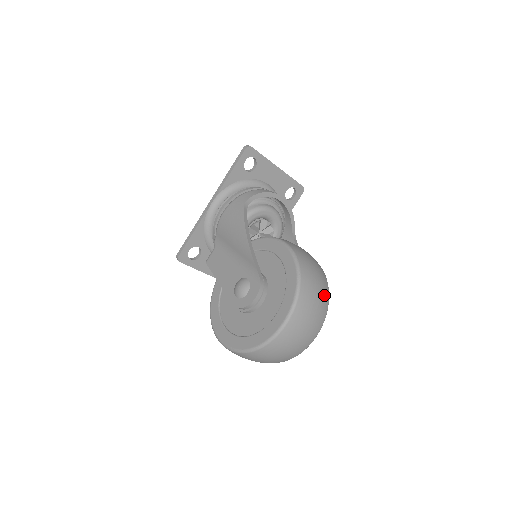
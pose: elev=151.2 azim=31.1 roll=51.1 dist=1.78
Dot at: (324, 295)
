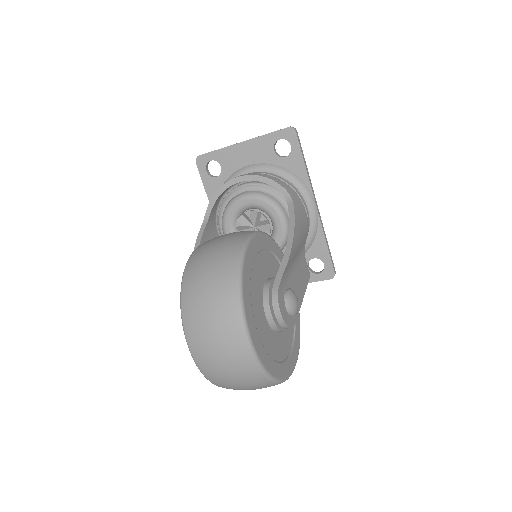
Dot at: (222, 290)
